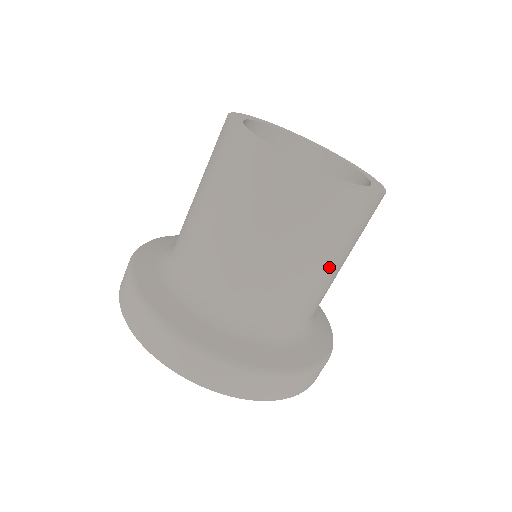
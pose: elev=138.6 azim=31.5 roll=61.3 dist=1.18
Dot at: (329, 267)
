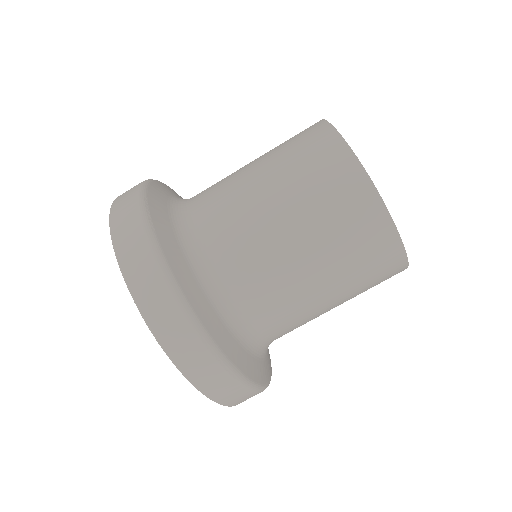
Dot at: (293, 238)
